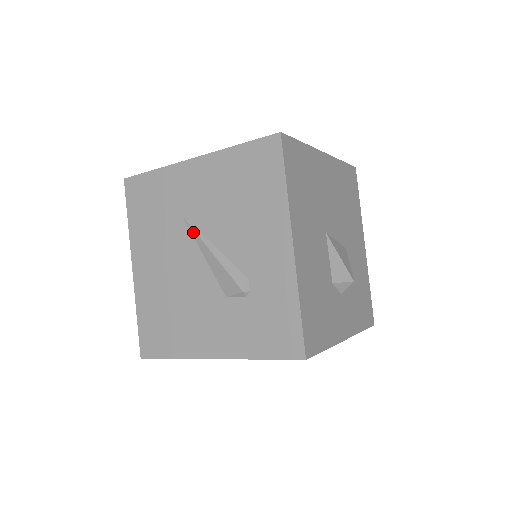
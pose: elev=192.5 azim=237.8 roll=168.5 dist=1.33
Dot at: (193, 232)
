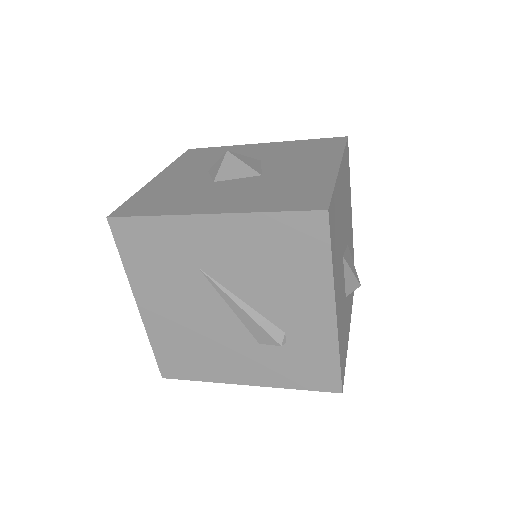
Dot at: (216, 287)
